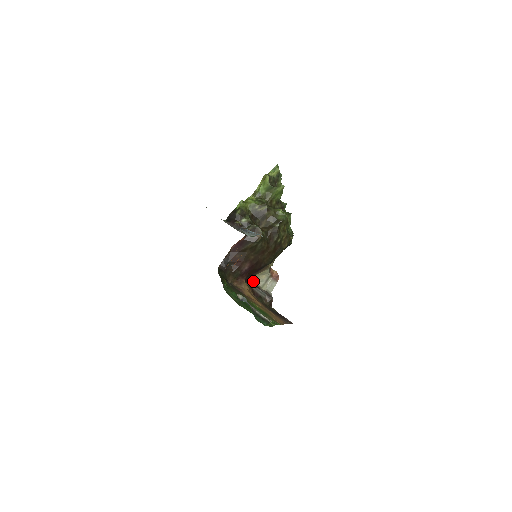
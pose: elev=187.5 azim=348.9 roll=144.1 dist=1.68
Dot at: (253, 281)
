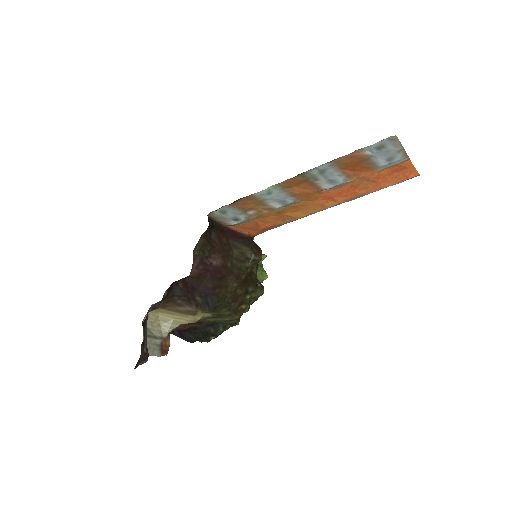
Dot at: (145, 315)
